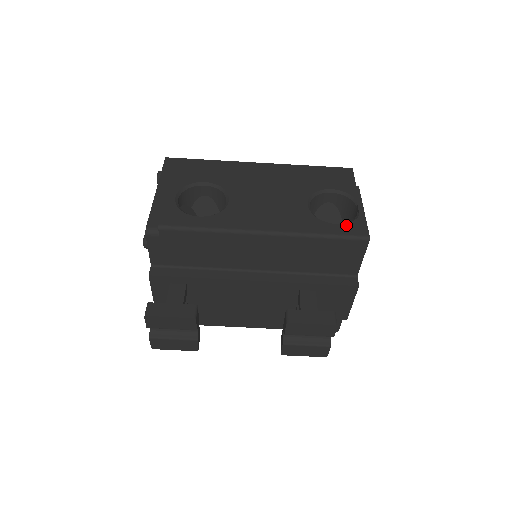
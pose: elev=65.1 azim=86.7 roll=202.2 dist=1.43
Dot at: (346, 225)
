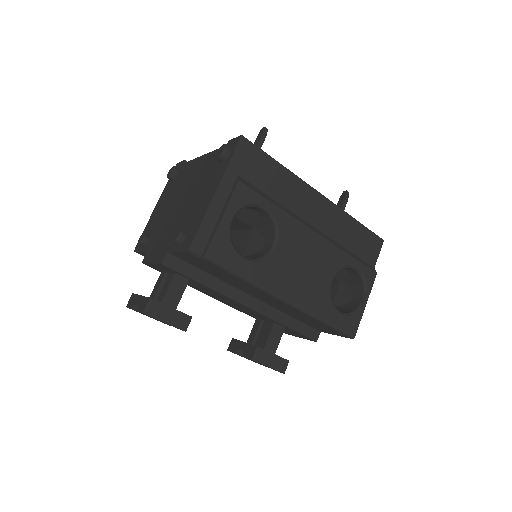
Dot at: (347, 318)
